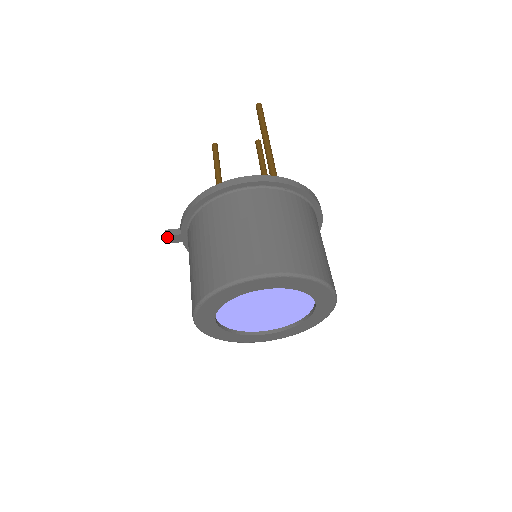
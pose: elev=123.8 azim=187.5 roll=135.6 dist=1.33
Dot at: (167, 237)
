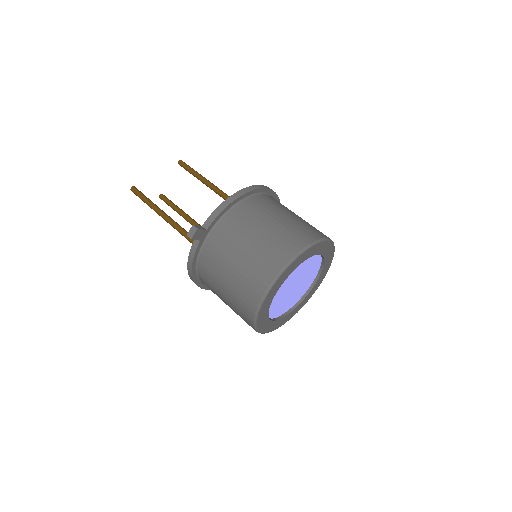
Dot at: (197, 231)
